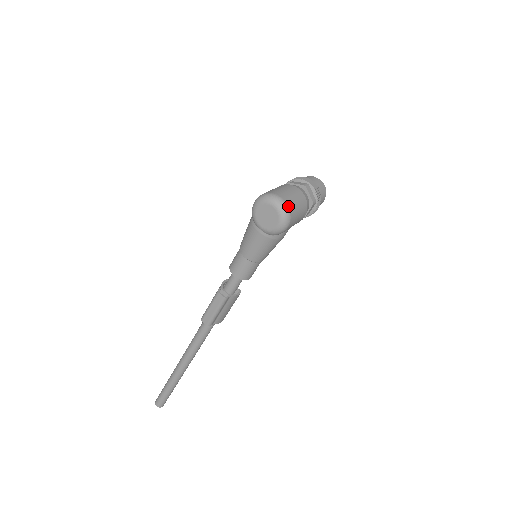
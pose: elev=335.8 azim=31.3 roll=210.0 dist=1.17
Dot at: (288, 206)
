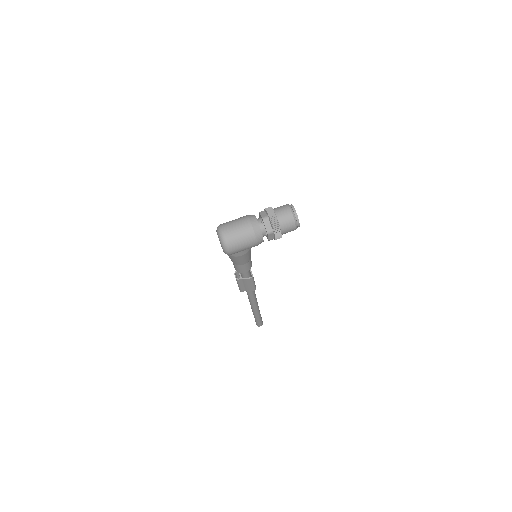
Dot at: (226, 239)
